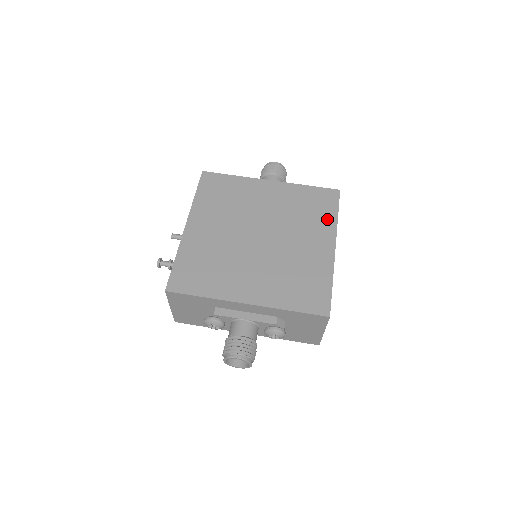
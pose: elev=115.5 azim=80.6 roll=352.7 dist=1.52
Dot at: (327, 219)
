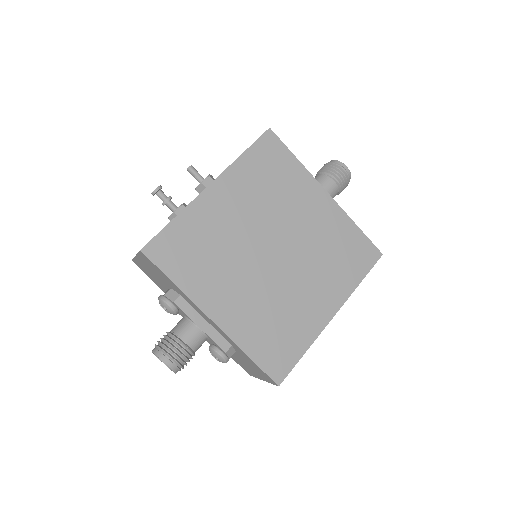
Dot at: (349, 279)
